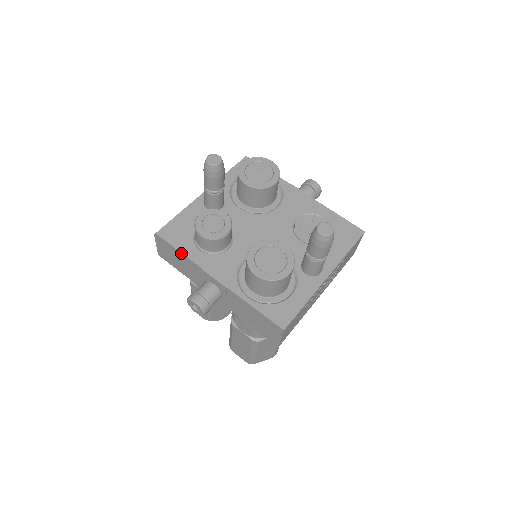
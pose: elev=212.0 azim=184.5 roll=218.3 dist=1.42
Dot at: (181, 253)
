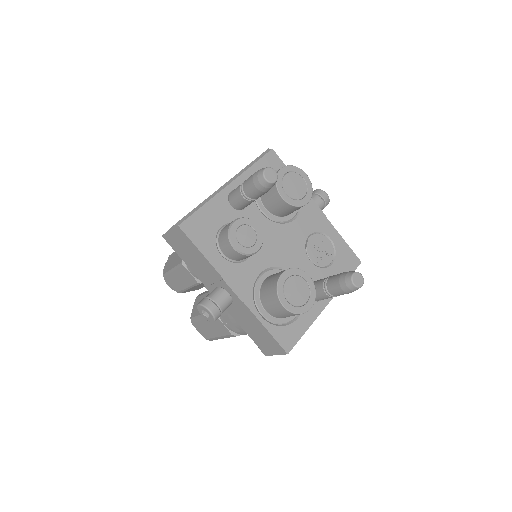
Dot at: (203, 255)
